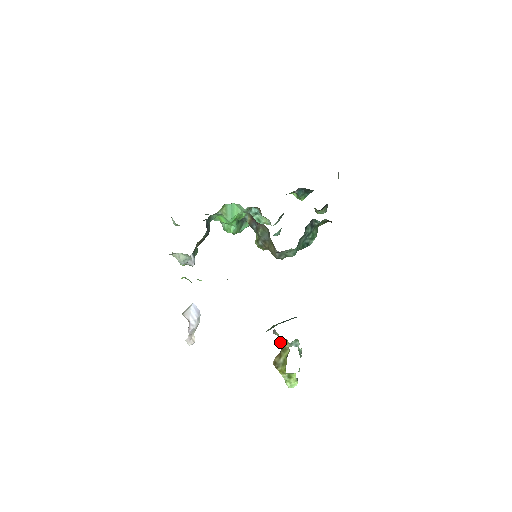
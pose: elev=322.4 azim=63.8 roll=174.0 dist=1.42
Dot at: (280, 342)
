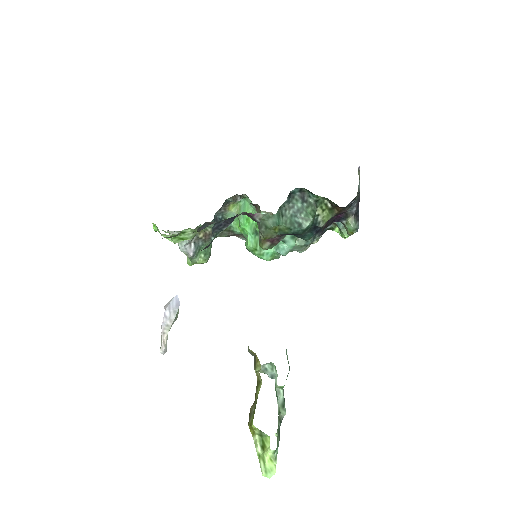
Dot at: (254, 367)
